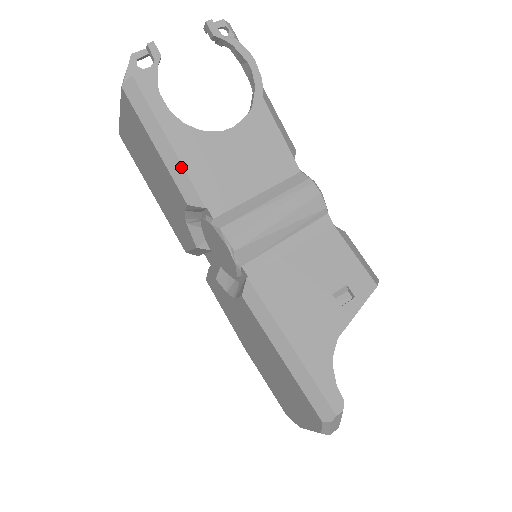
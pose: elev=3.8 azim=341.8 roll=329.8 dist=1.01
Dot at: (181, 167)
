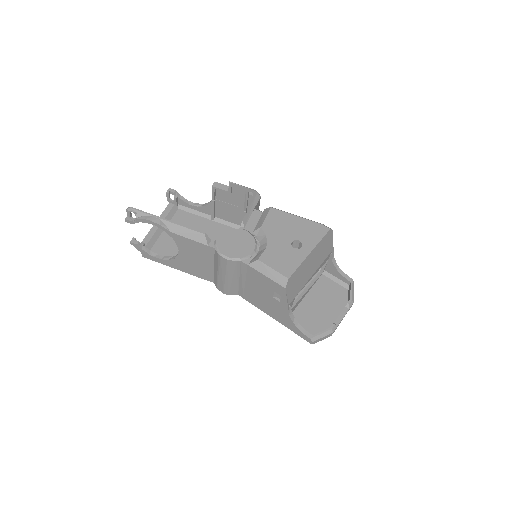
Dot at: occluded
